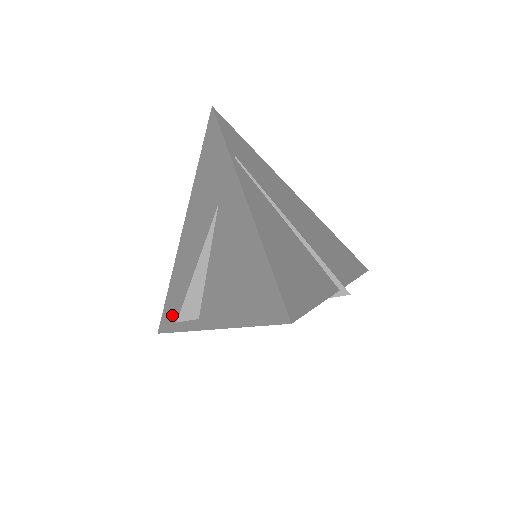
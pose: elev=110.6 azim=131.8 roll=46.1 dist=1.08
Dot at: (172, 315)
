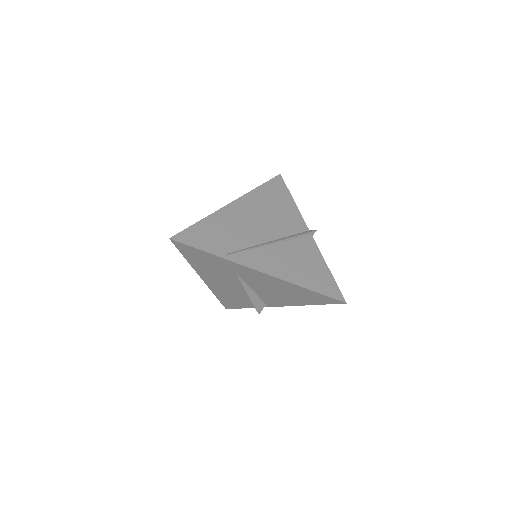
Dot at: (235, 304)
